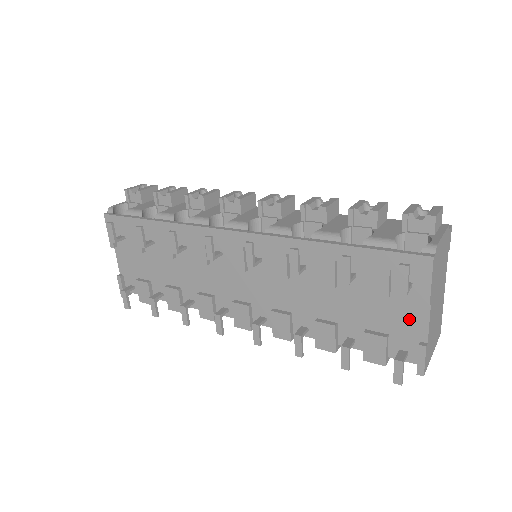
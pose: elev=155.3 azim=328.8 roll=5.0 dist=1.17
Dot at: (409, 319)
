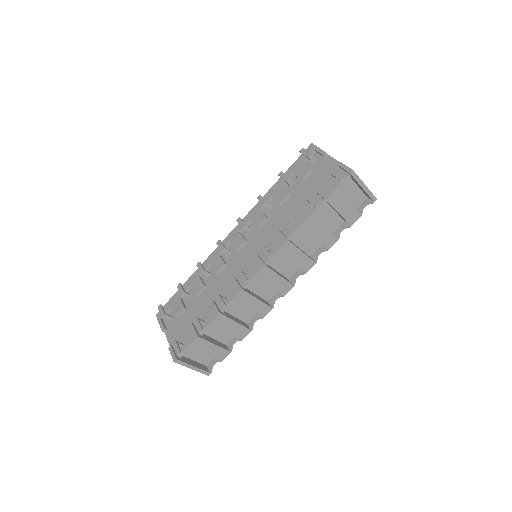
Dot at: (327, 168)
